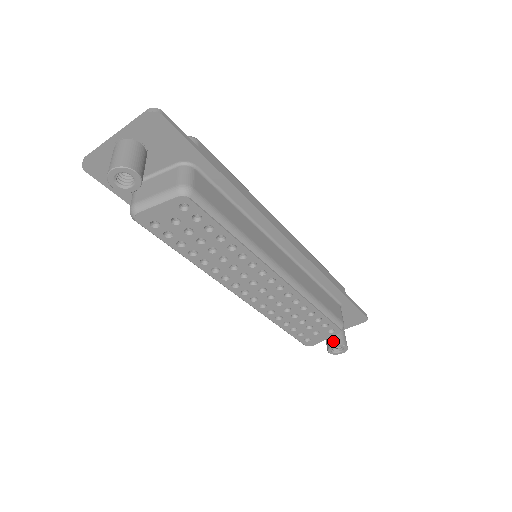
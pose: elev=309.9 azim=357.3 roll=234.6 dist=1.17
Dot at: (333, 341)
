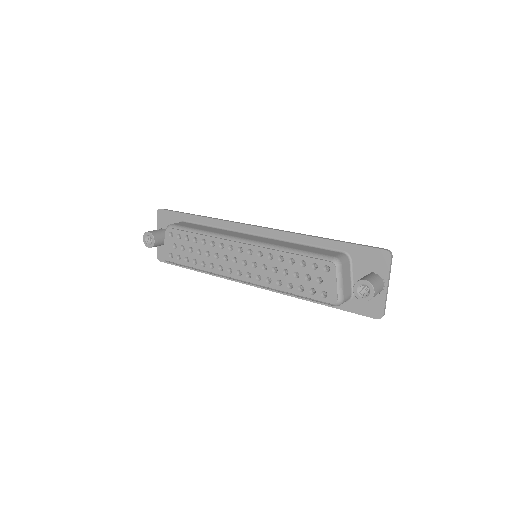
Dot at: (355, 286)
